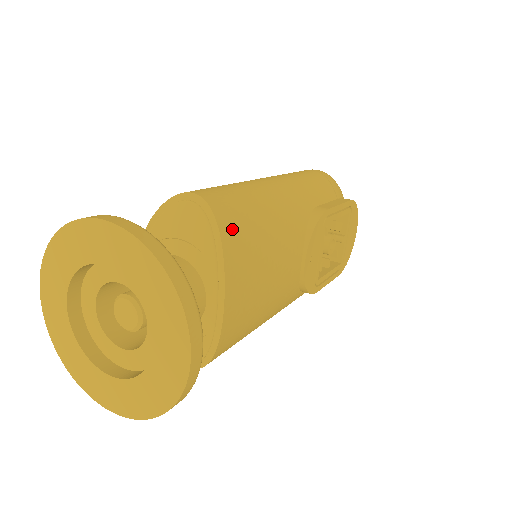
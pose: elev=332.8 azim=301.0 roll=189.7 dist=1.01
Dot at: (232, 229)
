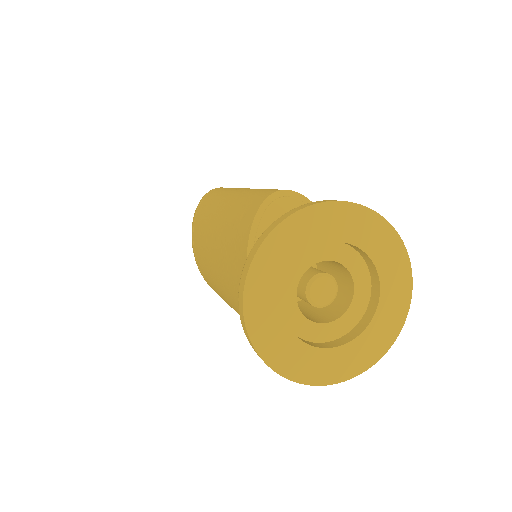
Dot at: occluded
